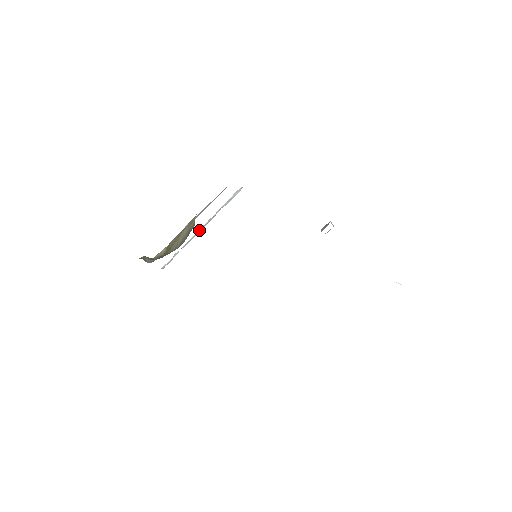
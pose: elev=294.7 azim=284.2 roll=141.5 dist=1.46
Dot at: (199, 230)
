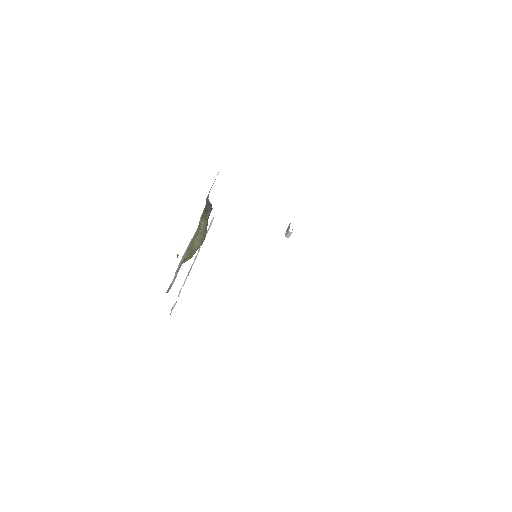
Dot at: (193, 262)
